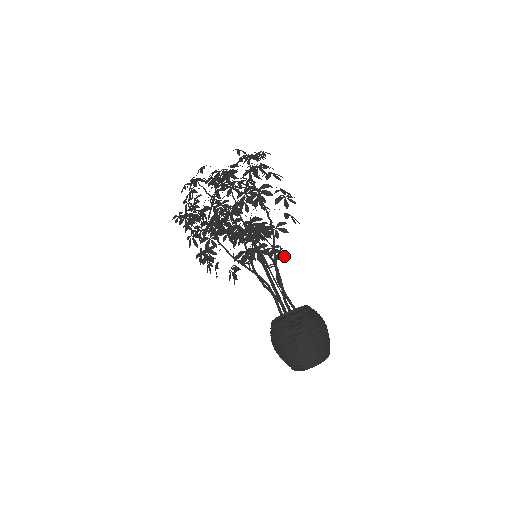
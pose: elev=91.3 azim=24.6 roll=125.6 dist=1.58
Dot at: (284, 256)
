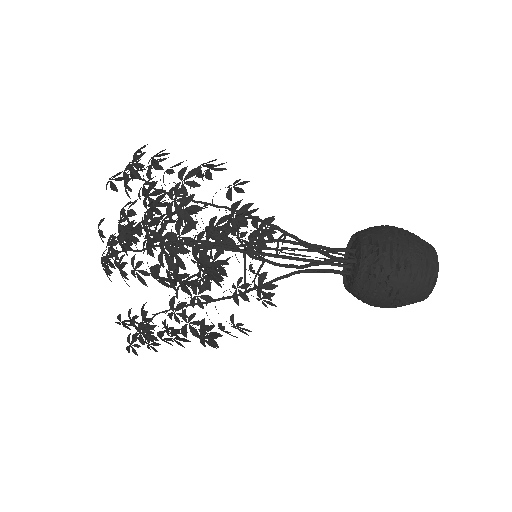
Dot at: occluded
